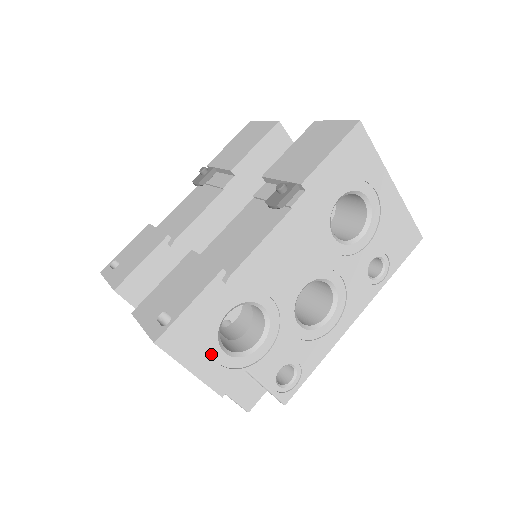
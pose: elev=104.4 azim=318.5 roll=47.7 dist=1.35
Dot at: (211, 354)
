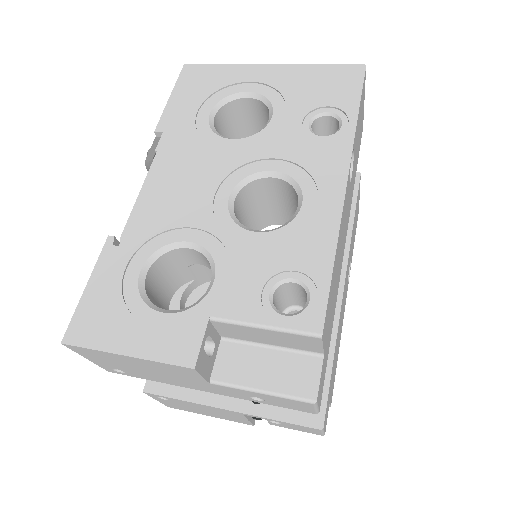
Dot at: (145, 323)
